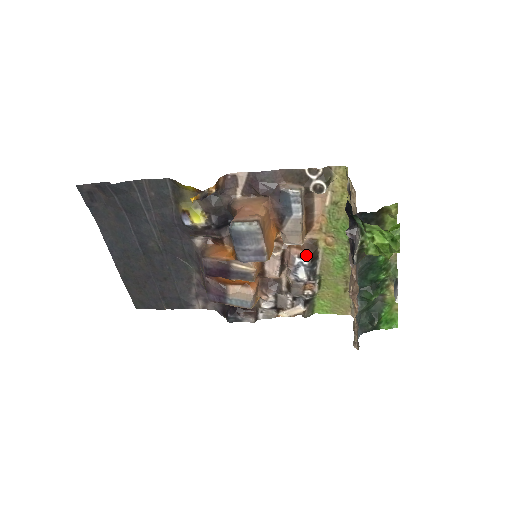
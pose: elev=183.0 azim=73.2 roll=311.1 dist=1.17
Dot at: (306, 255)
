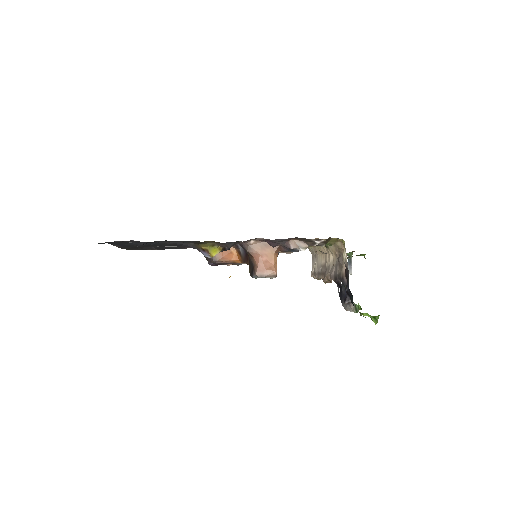
Dot at: occluded
